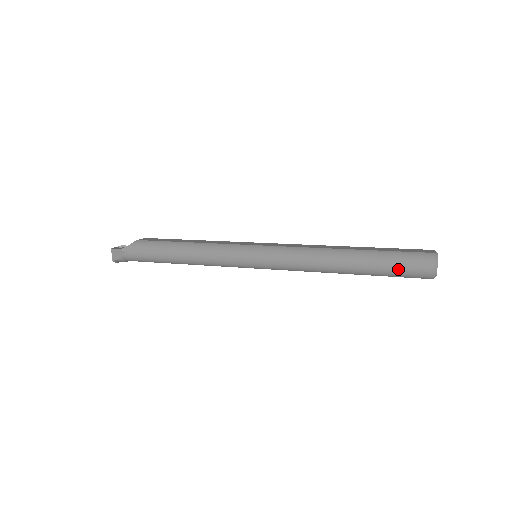
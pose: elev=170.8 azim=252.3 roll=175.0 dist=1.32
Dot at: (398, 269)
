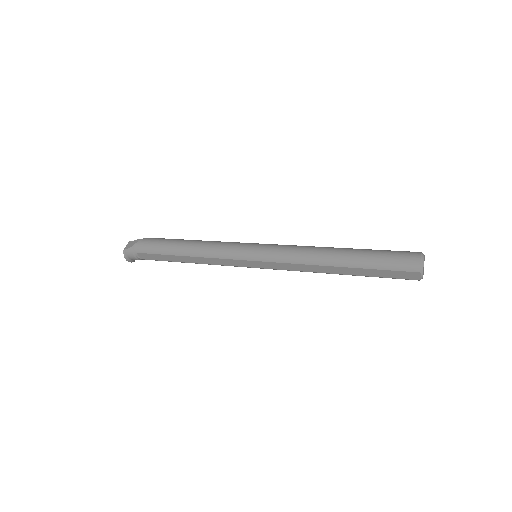
Dot at: (387, 257)
